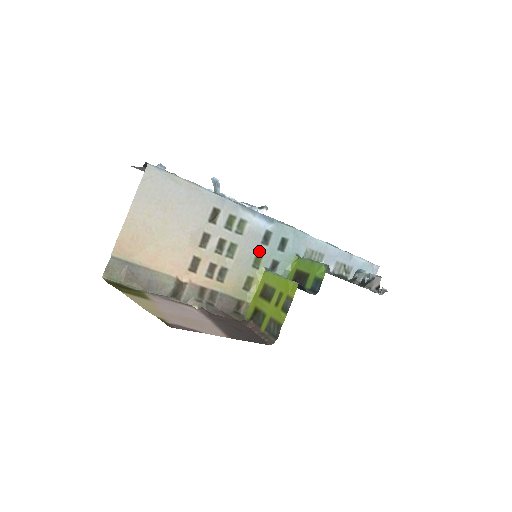
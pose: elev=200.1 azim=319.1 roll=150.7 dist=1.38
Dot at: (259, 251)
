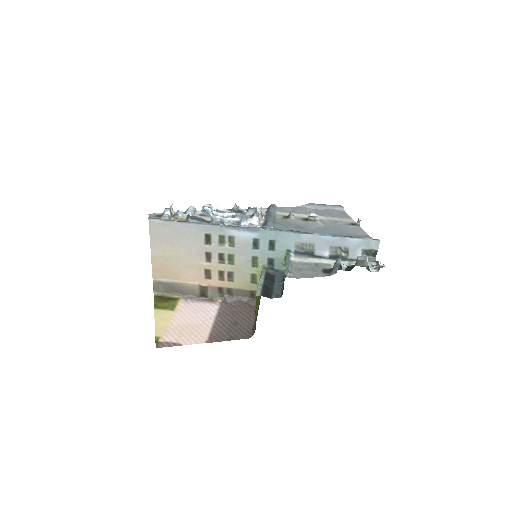
Dot at: (253, 255)
